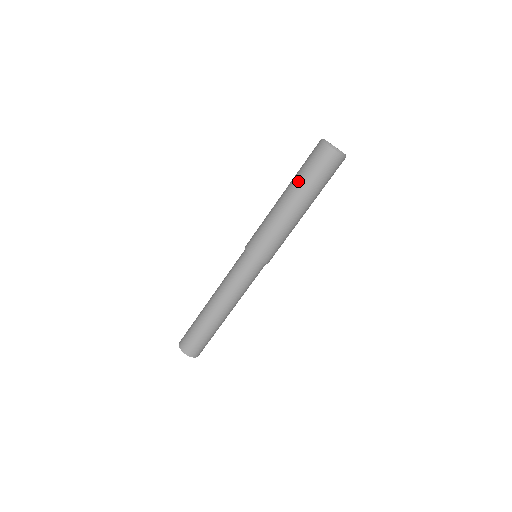
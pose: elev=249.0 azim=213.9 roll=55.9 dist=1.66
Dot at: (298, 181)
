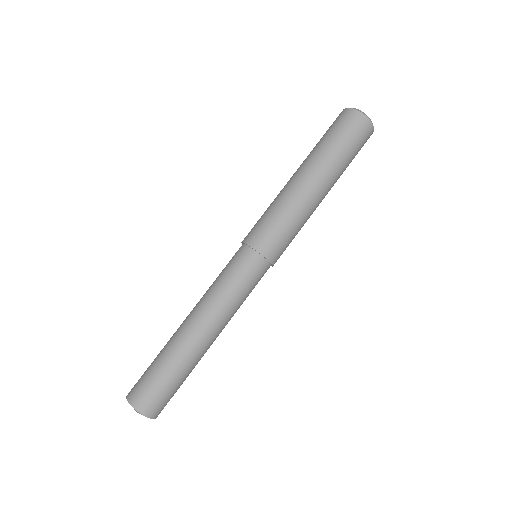
Dot at: (327, 155)
